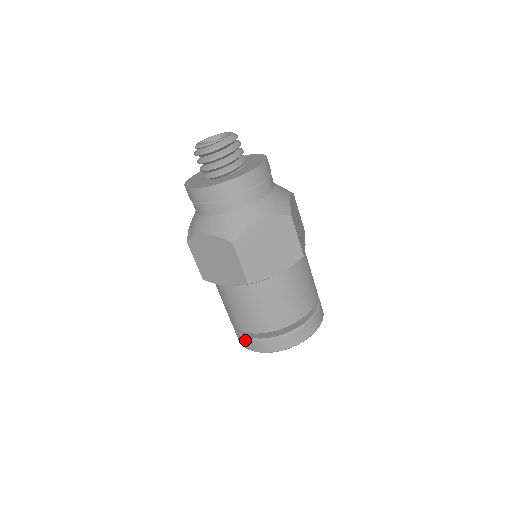
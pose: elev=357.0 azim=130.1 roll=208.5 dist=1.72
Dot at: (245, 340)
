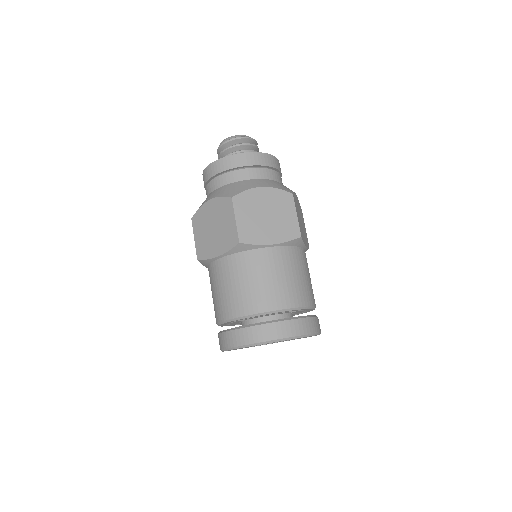
Dot at: (226, 333)
